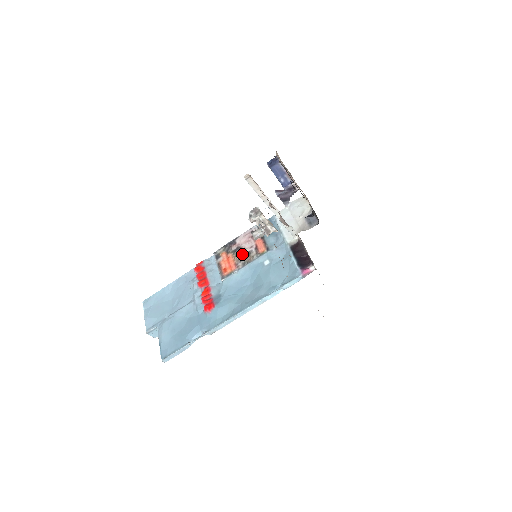
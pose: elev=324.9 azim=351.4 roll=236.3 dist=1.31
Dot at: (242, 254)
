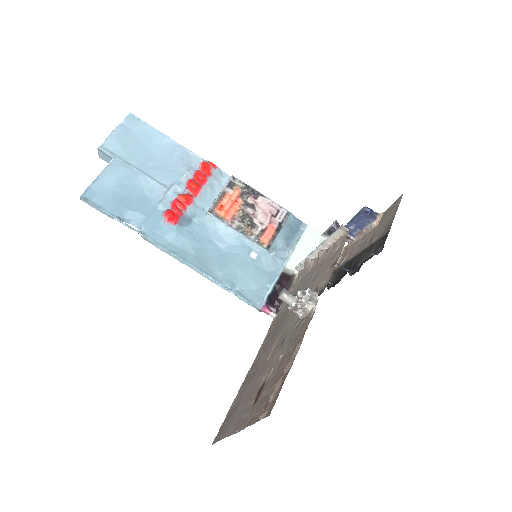
Dot at: (249, 217)
